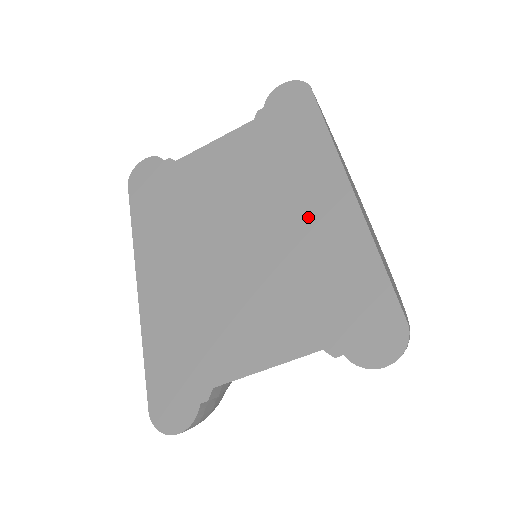
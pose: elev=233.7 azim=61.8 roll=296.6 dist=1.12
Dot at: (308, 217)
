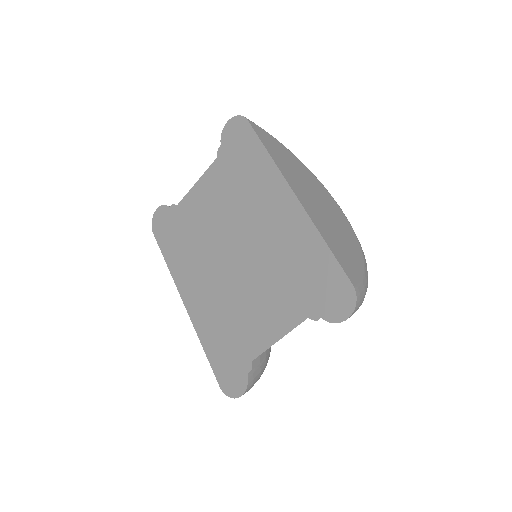
Dot at: (274, 225)
